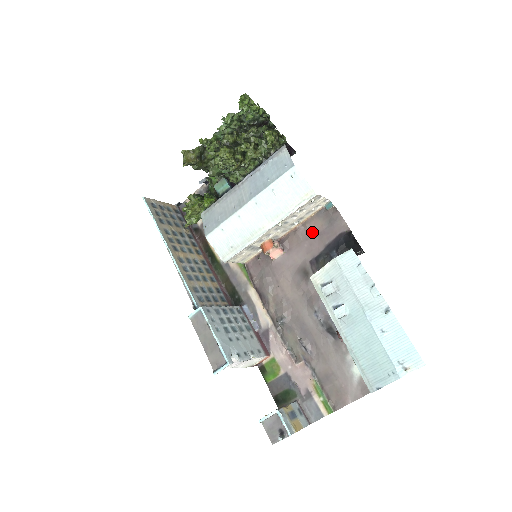
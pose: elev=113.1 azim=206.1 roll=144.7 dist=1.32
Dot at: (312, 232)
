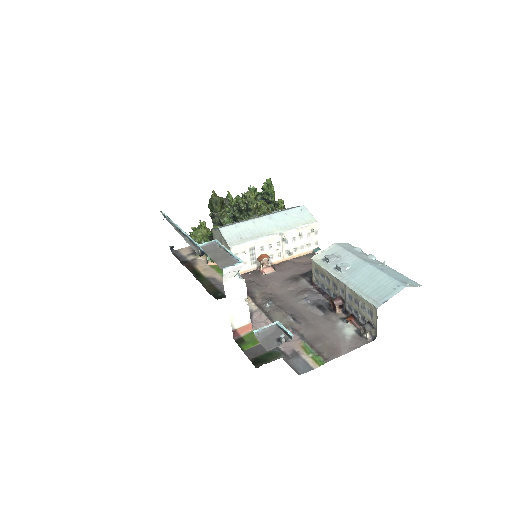
Dot at: (301, 263)
